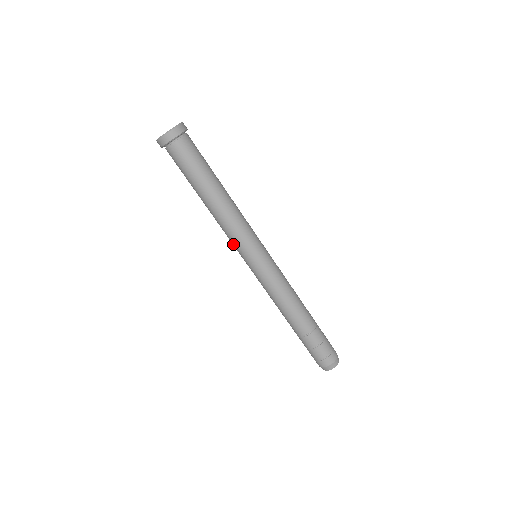
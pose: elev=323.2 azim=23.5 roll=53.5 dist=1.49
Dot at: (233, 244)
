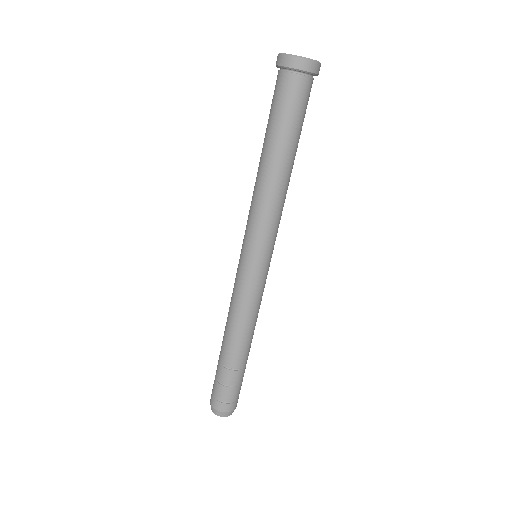
Dot at: (247, 225)
